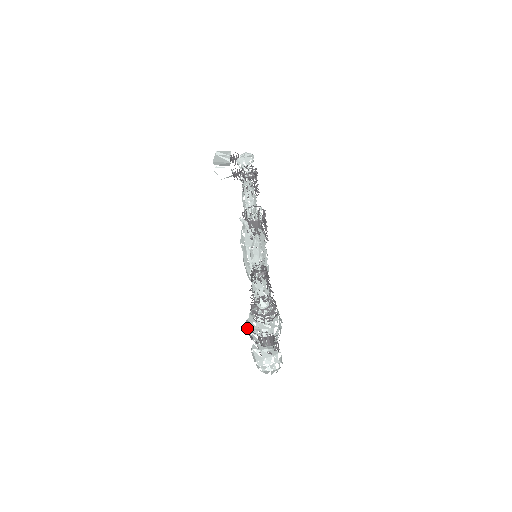
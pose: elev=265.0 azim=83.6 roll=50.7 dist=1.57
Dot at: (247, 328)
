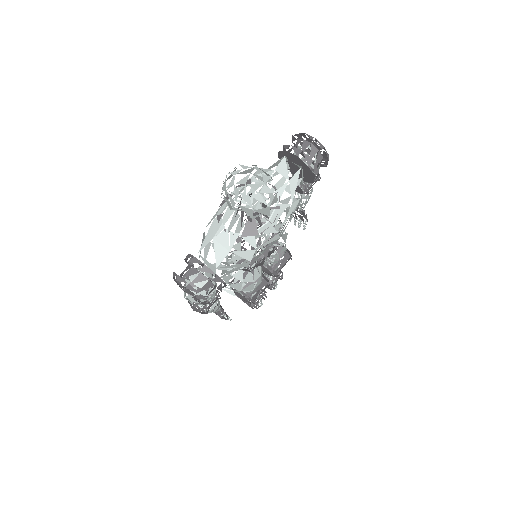
Dot at: occluded
